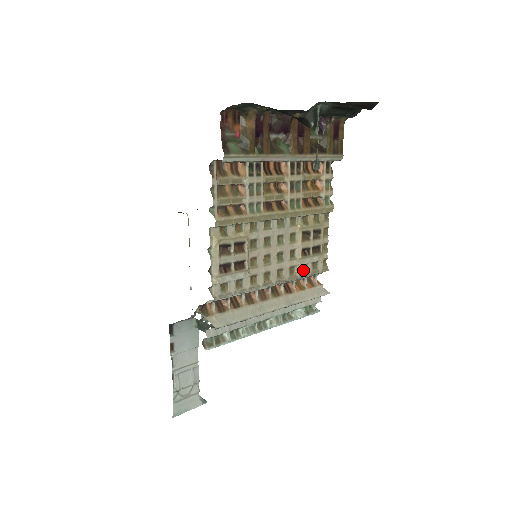
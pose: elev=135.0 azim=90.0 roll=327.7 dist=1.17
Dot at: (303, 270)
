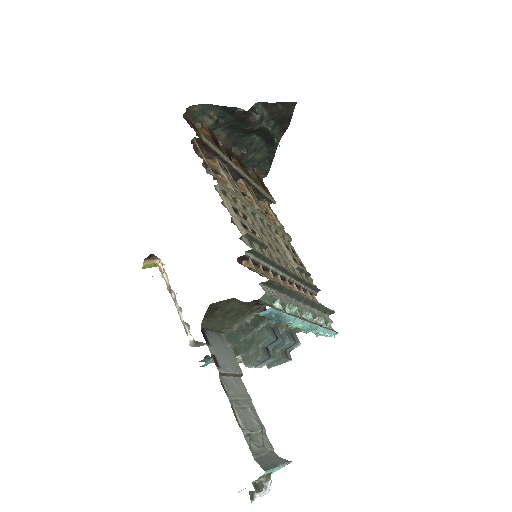
Dot at: (302, 278)
